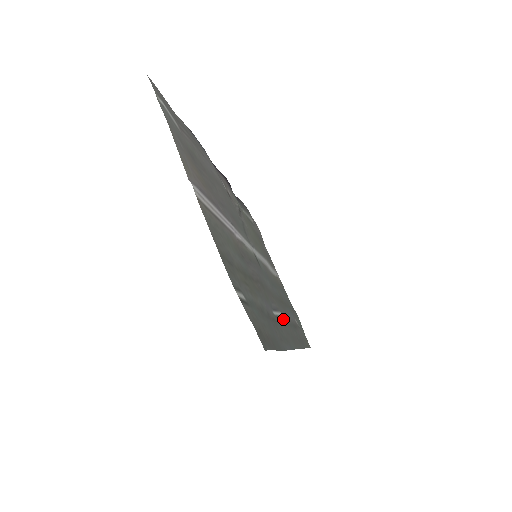
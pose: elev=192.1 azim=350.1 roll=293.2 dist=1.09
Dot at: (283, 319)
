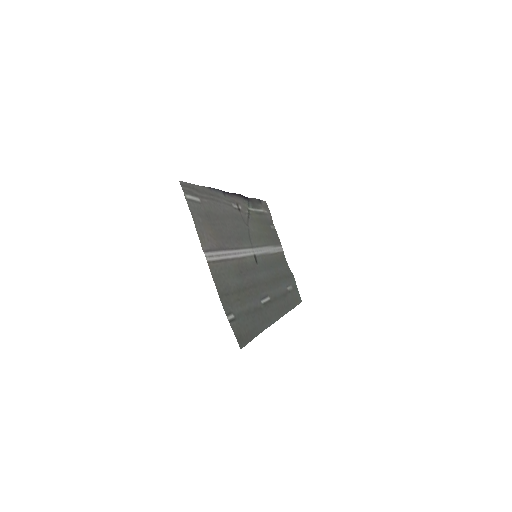
Dot at: (270, 301)
